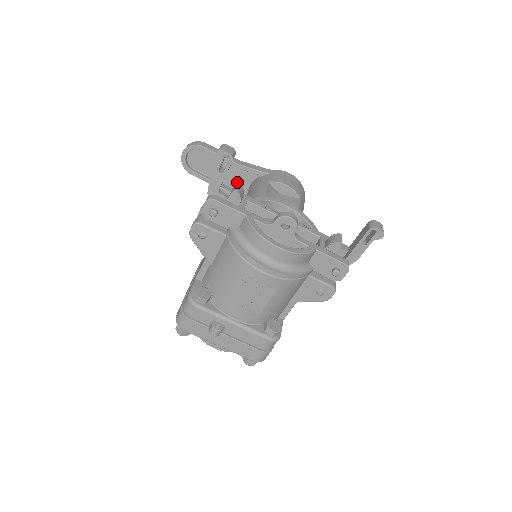
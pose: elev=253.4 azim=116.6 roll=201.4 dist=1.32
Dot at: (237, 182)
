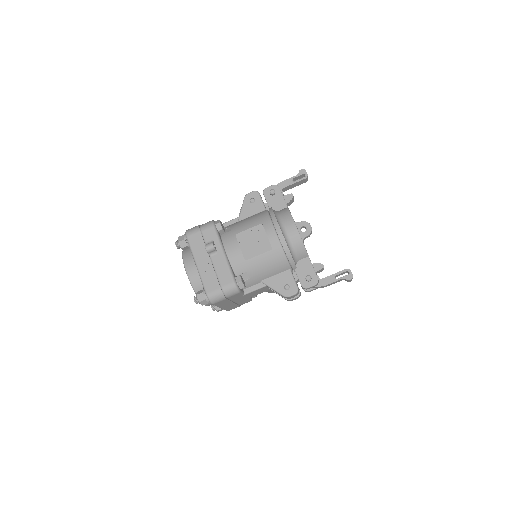
Dot at: occluded
